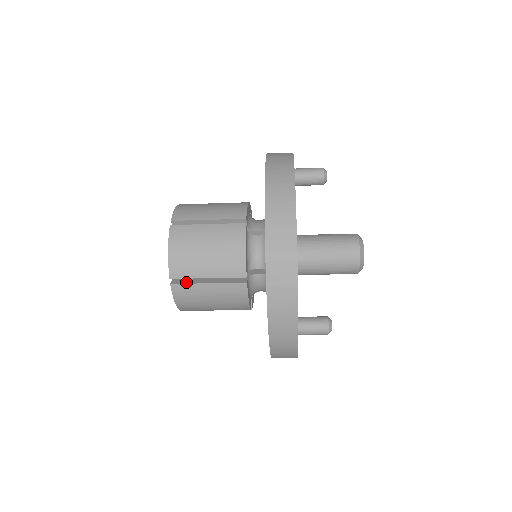
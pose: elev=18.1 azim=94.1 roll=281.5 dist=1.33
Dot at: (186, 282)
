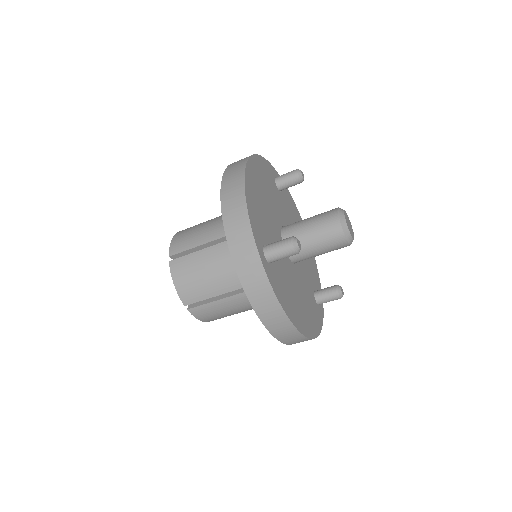
Dot at: (182, 258)
